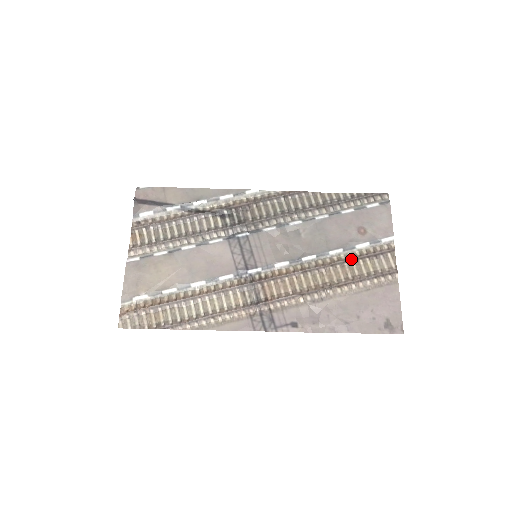
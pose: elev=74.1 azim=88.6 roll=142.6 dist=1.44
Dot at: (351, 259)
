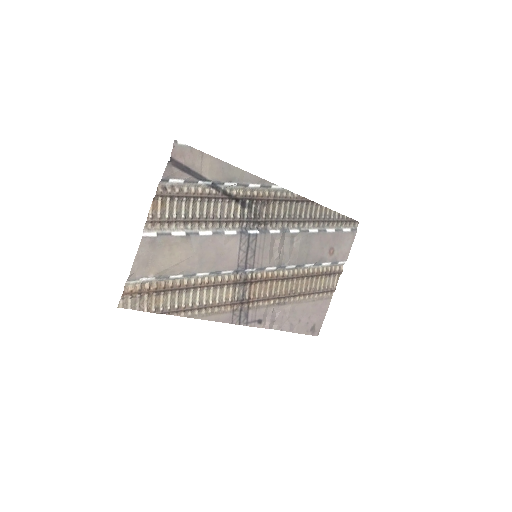
Dot at: (316, 275)
